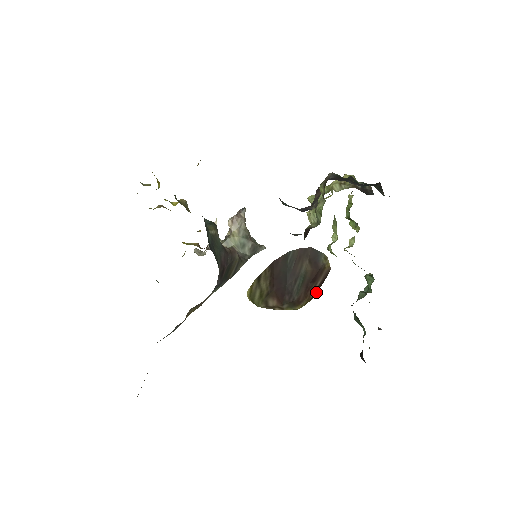
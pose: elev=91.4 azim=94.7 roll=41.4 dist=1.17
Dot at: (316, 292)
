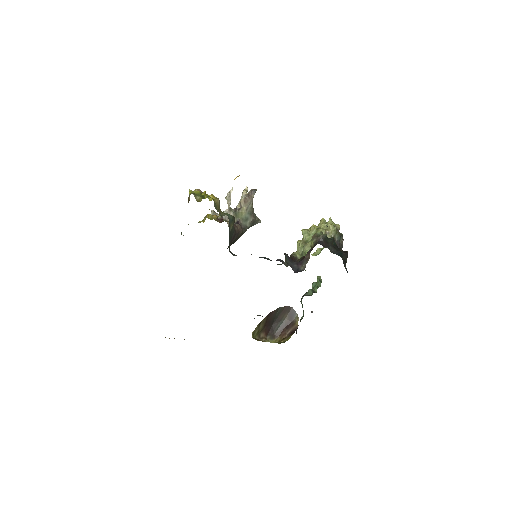
Dot at: (286, 337)
